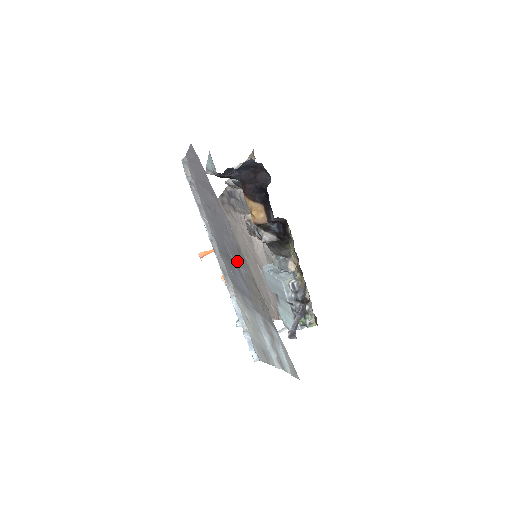
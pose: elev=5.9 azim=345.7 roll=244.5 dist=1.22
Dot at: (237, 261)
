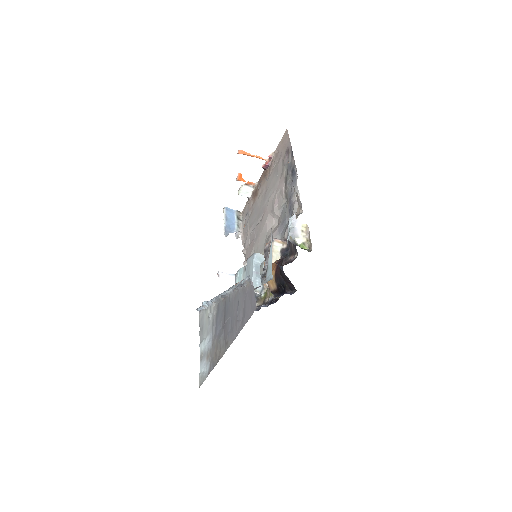
Dot at: (224, 332)
